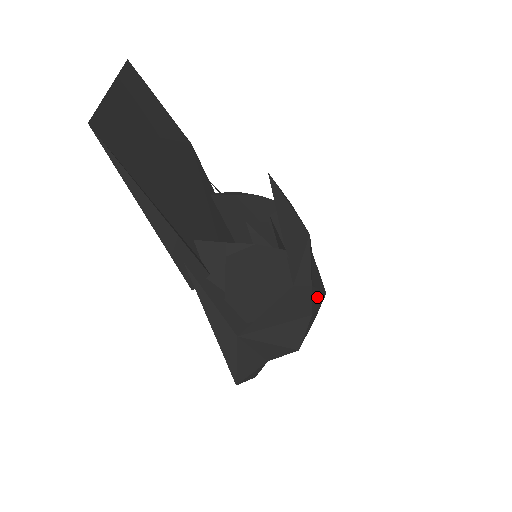
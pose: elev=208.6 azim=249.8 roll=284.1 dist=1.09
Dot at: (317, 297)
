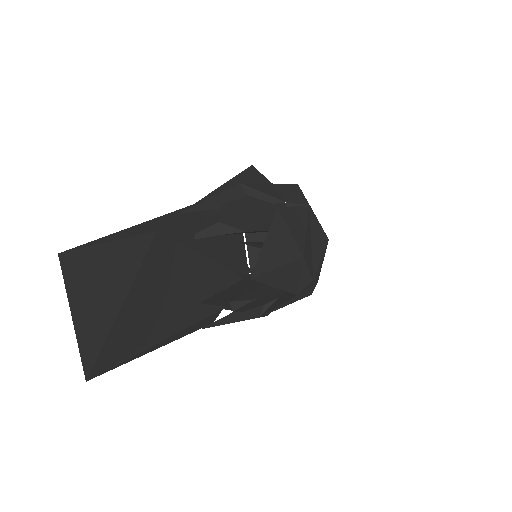
Dot at: (320, 265)
